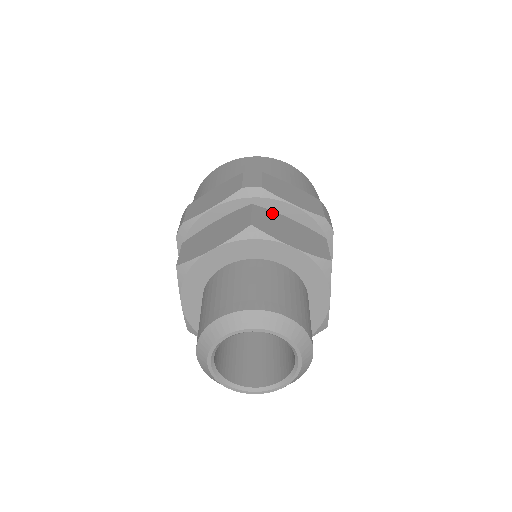
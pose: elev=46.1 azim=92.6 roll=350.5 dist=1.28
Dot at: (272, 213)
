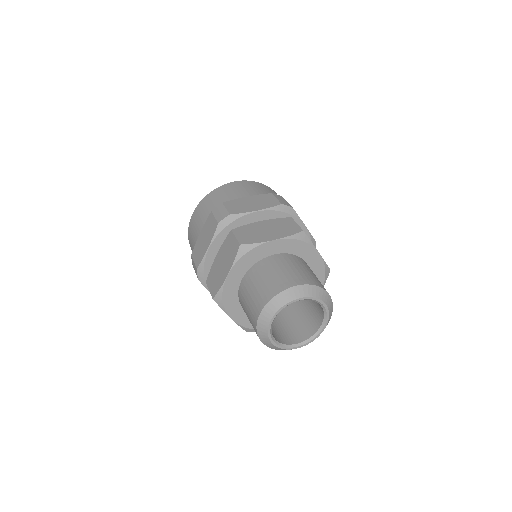
Dot at: (247, 226)
